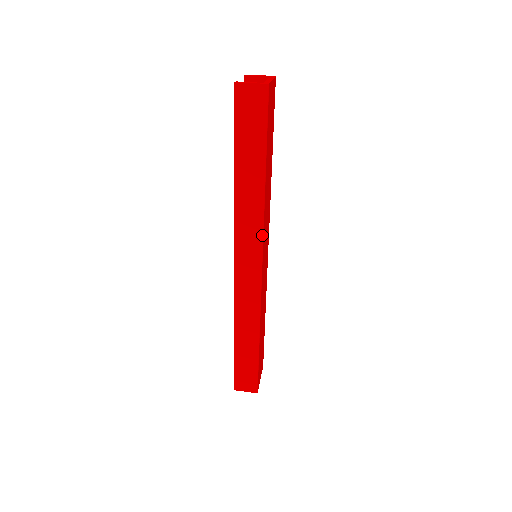
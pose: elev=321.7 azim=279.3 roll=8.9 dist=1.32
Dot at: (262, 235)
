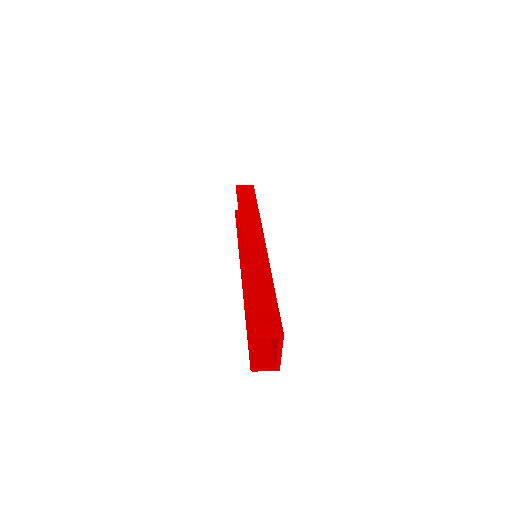
Dot at: (261, 226)
